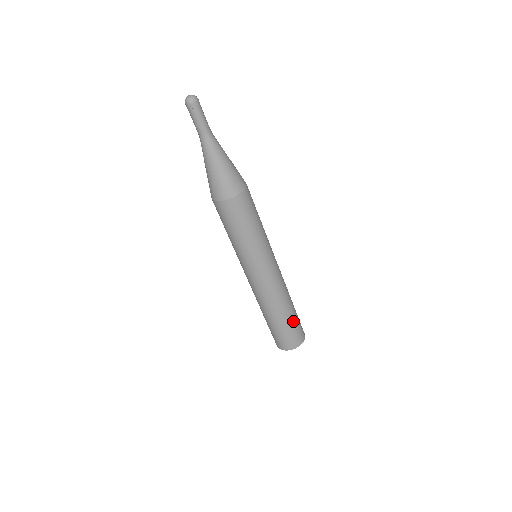
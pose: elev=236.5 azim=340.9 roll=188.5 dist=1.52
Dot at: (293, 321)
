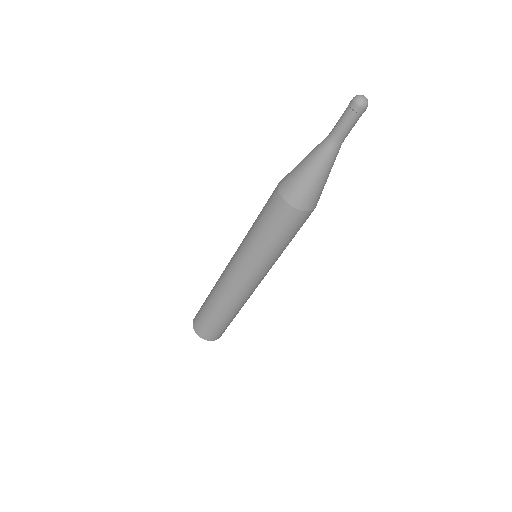
Dot at: occluded
